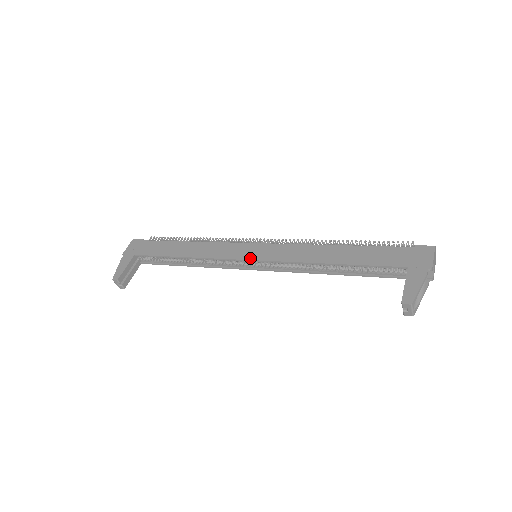
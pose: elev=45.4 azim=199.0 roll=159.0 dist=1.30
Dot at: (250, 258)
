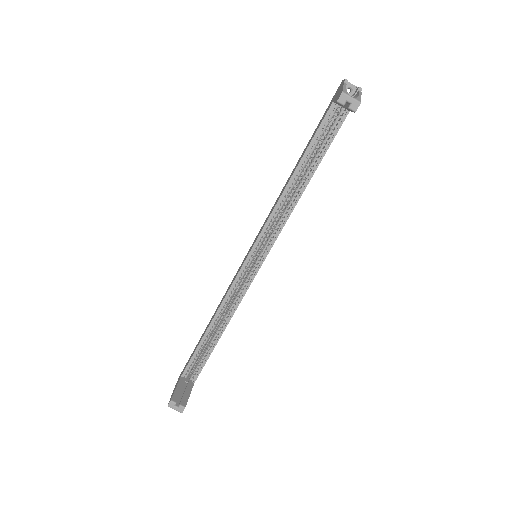
Dot at: (247, 255)
